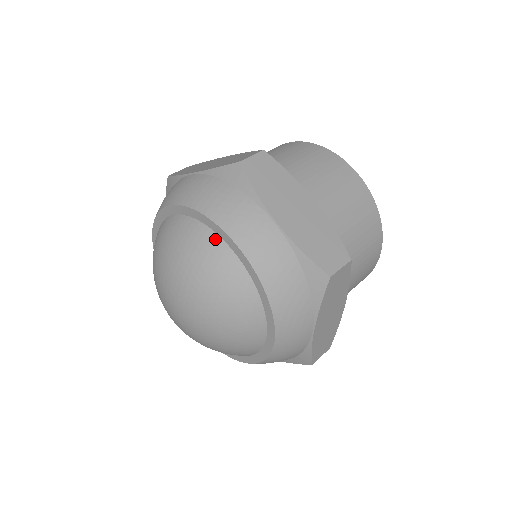
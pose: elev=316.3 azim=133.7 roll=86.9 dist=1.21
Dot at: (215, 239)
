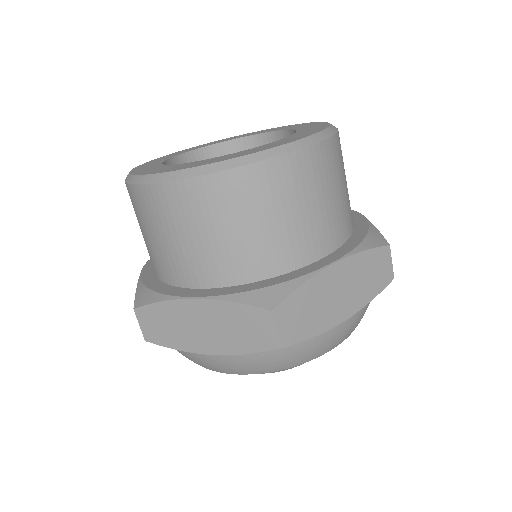
Dot at: occluded
